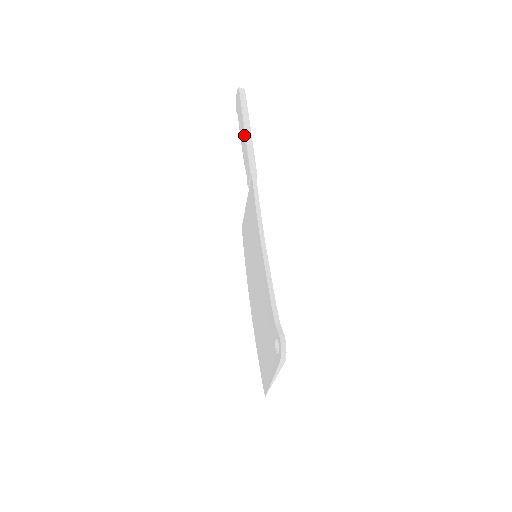
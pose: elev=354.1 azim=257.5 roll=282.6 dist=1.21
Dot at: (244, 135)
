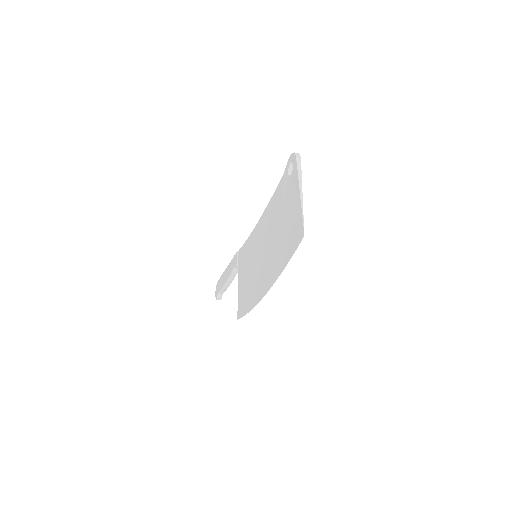
Dot at: (227, 268)
